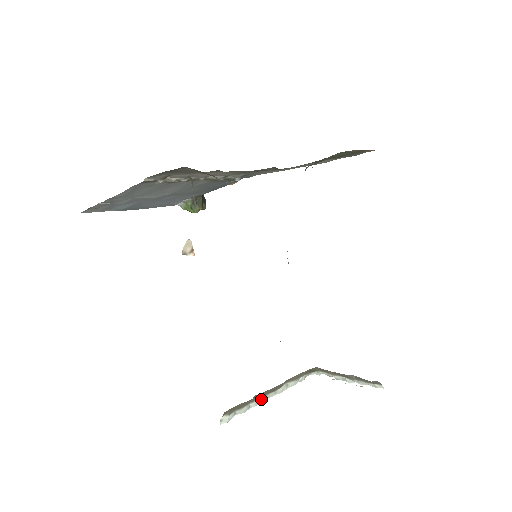
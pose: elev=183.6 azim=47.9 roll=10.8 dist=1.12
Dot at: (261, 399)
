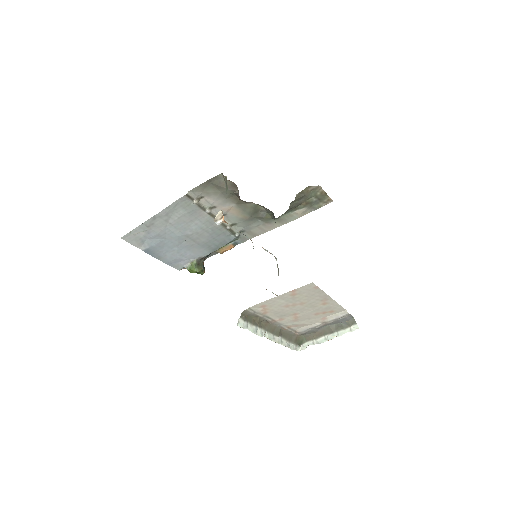
Dot at: (264, 333)
